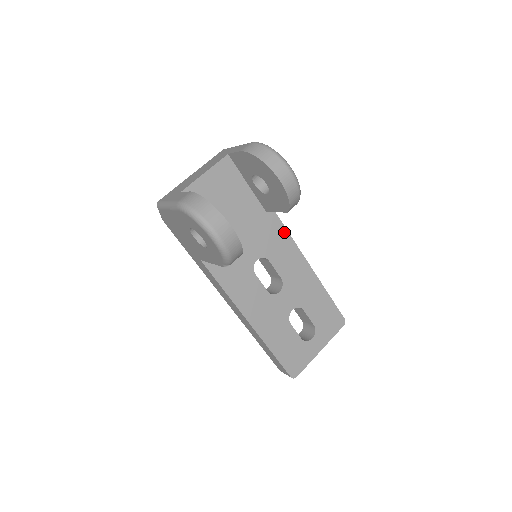
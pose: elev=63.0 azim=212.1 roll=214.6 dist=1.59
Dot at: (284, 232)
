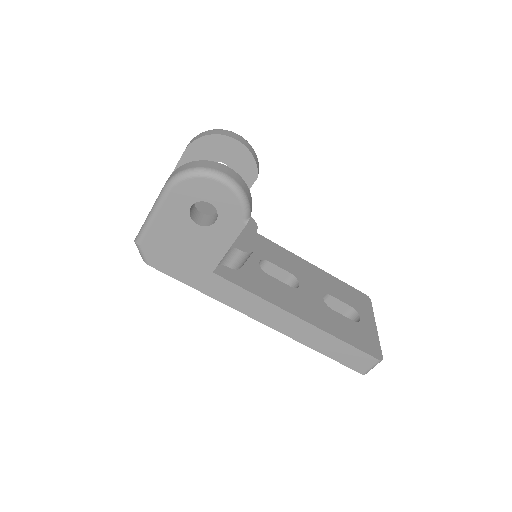
Dot at: (260, 237)
